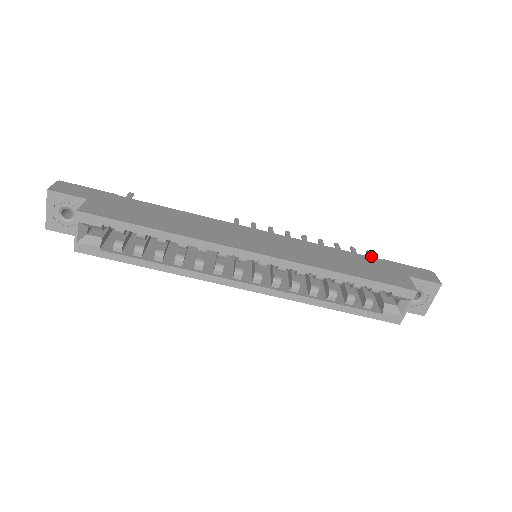
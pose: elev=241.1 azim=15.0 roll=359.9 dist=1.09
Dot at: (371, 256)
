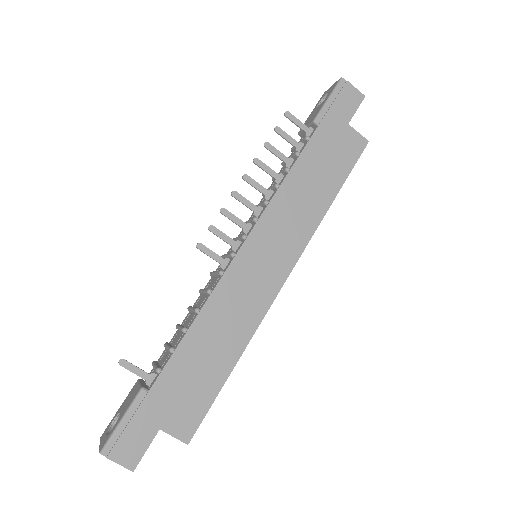
Dot at: (296, 121)
